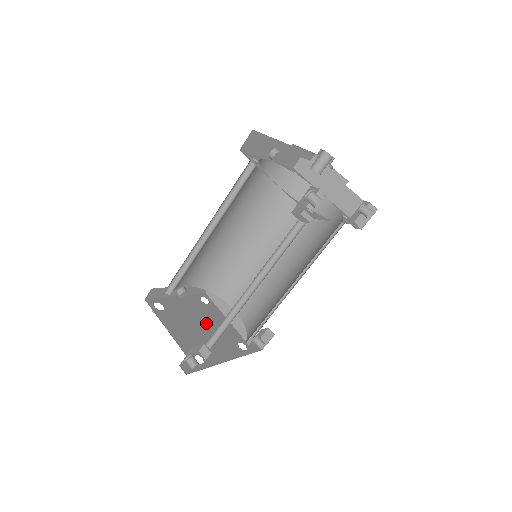
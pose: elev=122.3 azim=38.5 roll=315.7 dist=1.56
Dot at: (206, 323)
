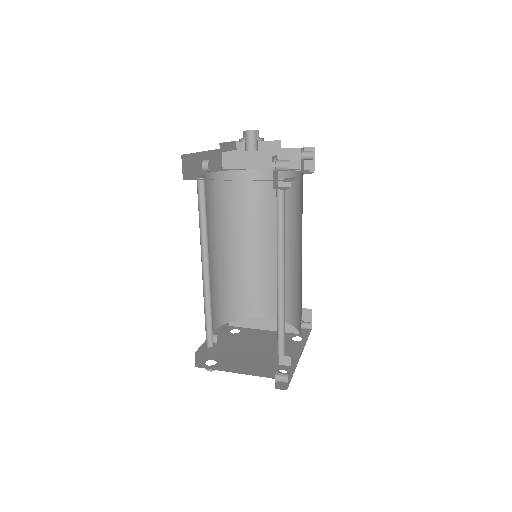
Dot at: (255, 345)
